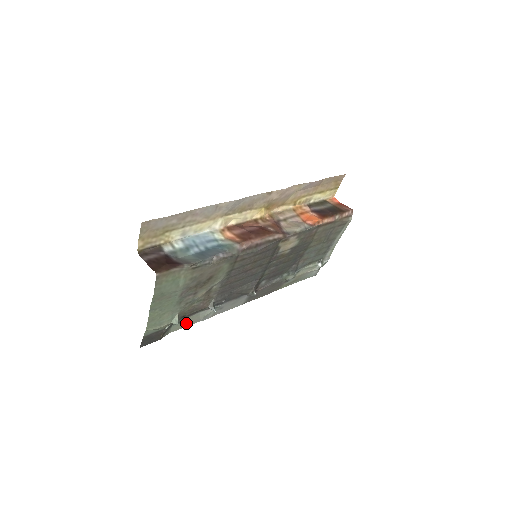
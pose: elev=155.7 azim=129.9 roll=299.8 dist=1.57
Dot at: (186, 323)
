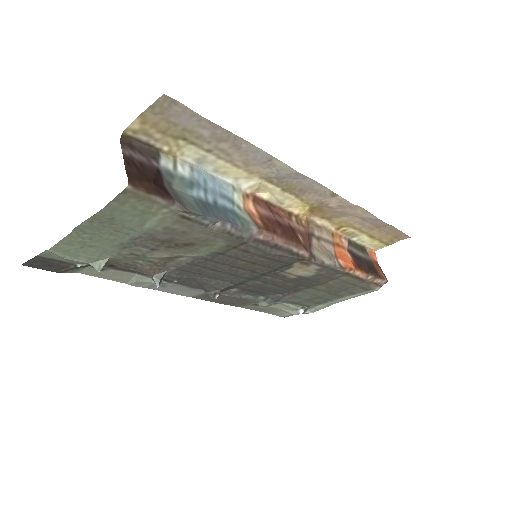
Dot at: (108, 274)
